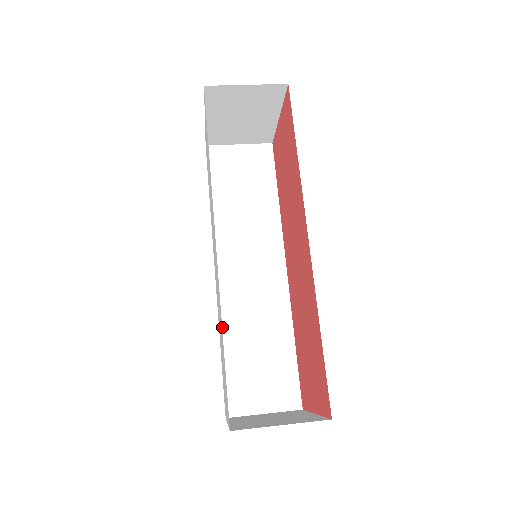
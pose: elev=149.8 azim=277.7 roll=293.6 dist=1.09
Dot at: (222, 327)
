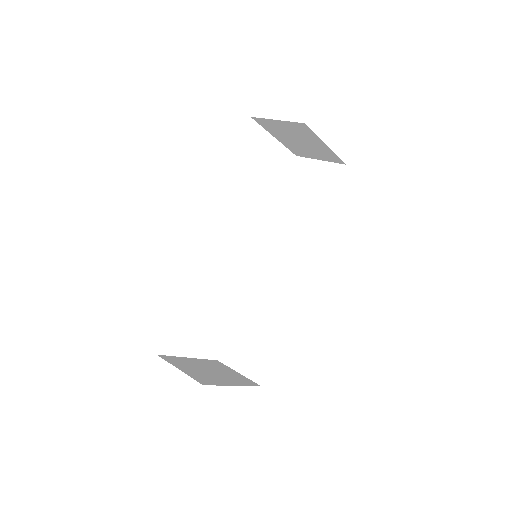
Dot at: (243, 299)
